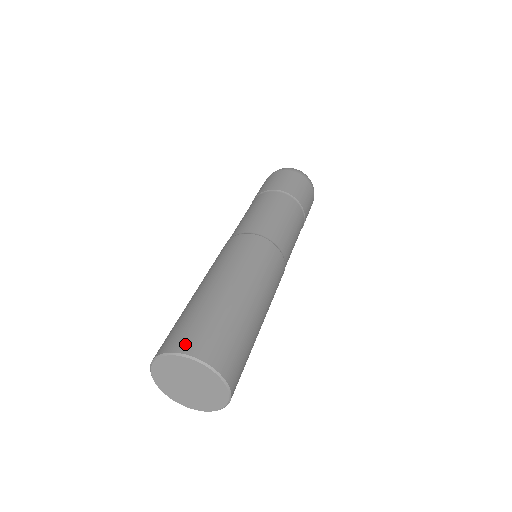
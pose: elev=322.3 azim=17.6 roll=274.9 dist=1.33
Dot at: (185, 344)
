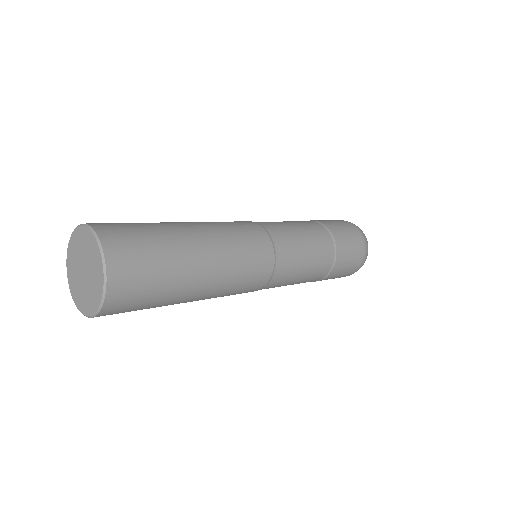
Dot at: (106, 229)
